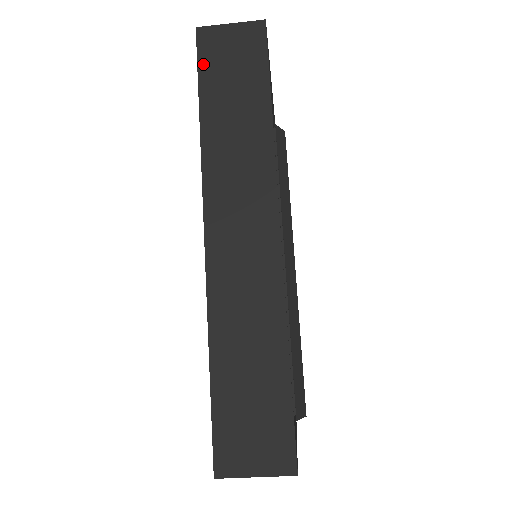
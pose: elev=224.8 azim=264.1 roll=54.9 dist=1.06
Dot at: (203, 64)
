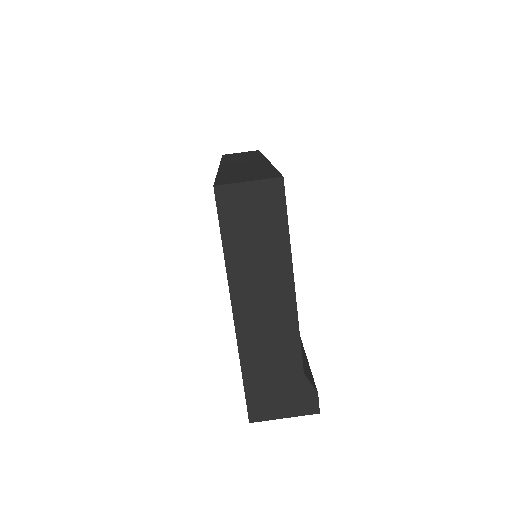
Dot at: occluded
